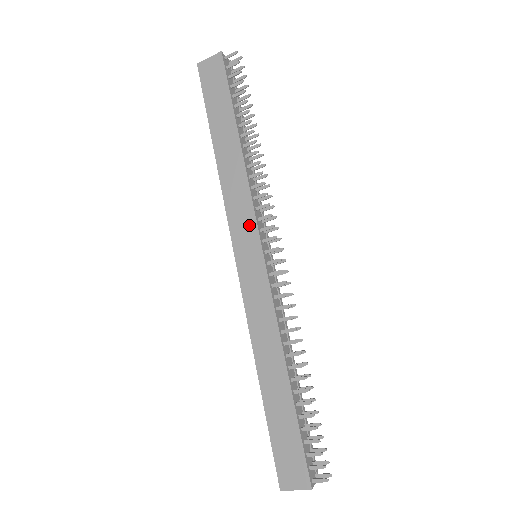
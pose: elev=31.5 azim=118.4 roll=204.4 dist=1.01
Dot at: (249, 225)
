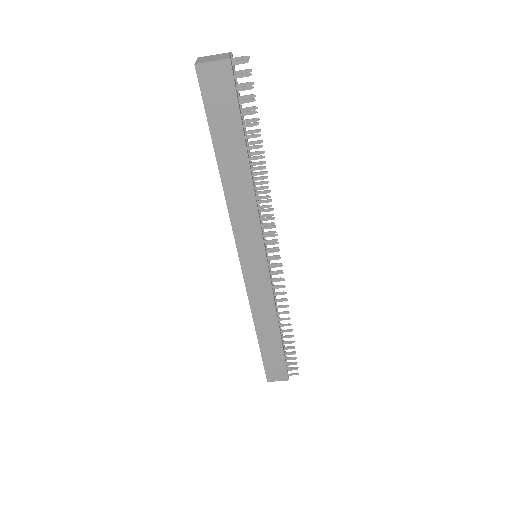
Dot at: (255, 240)
